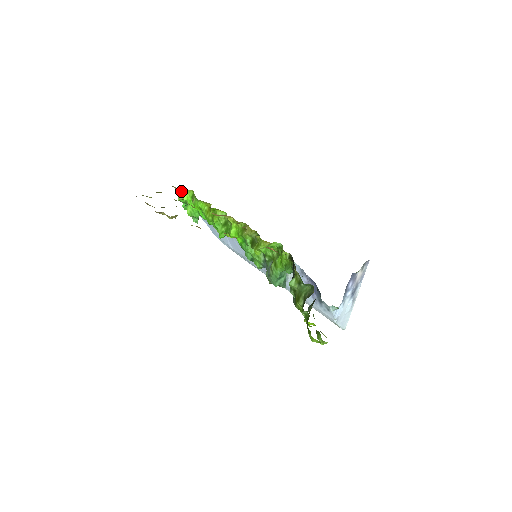
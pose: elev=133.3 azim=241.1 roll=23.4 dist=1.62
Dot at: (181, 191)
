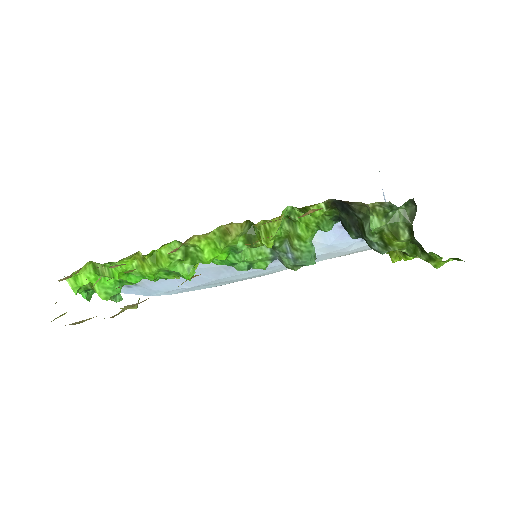
Dot at: (70, 279)
